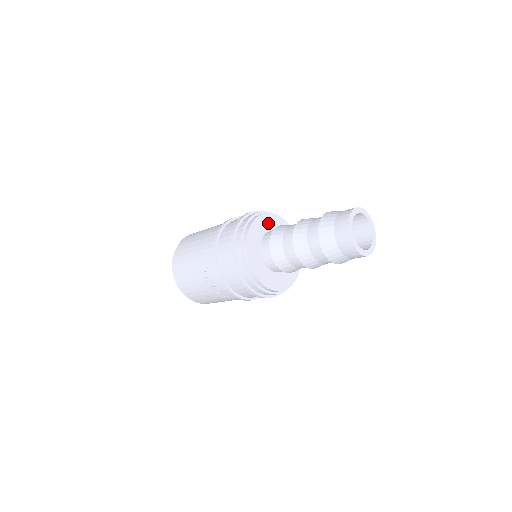
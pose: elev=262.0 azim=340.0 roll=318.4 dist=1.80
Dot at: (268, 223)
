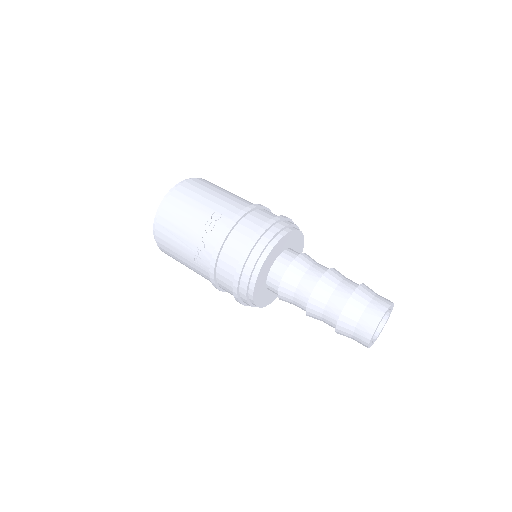
Dot at: (297, 244)
